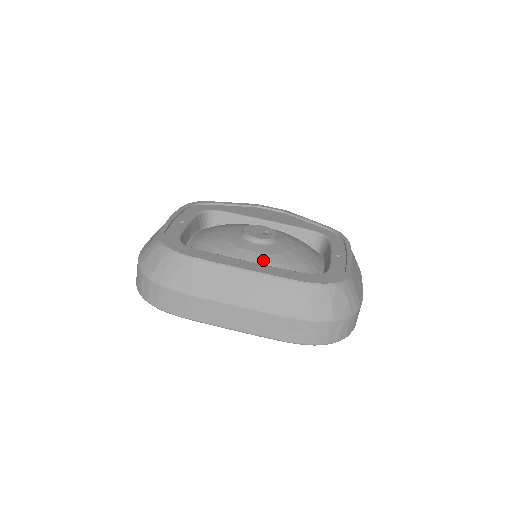
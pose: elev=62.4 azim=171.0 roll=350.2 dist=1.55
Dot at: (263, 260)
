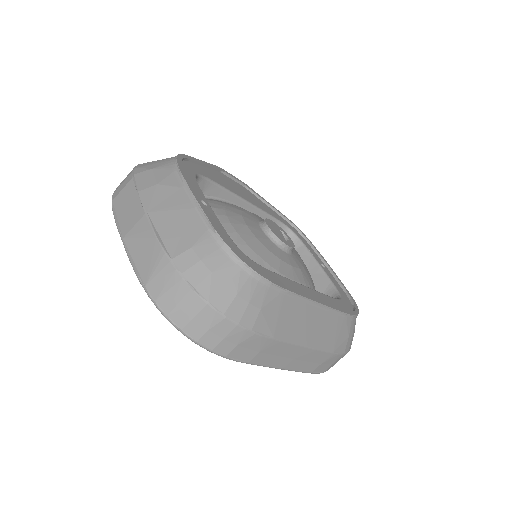
Dot at: (301, 278)
